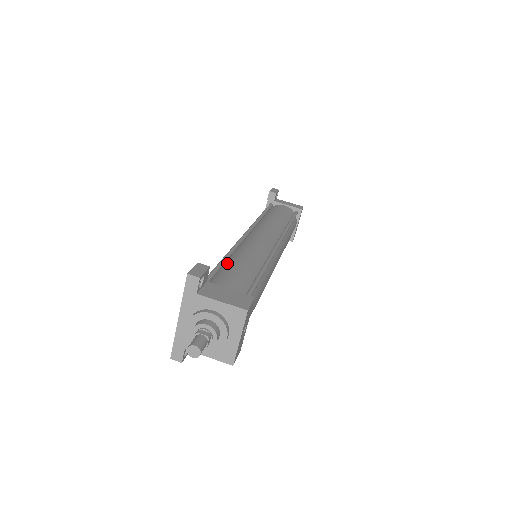
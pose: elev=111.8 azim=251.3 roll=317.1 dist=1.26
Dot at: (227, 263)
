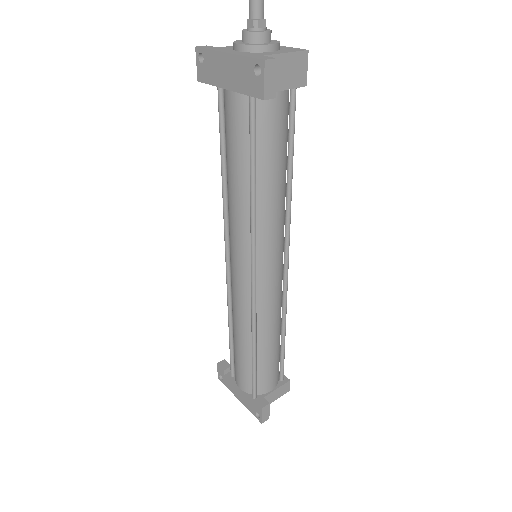
Dot at: occluded
